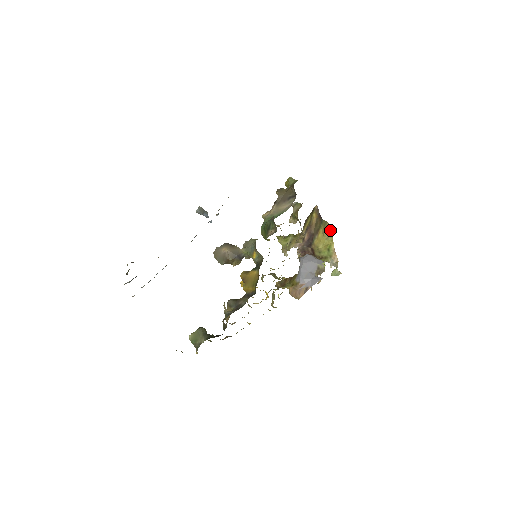
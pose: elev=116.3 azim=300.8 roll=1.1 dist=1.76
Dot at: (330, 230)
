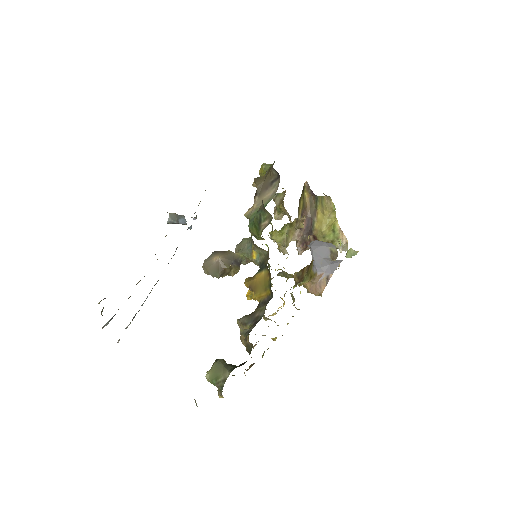
Dot at: (330, 204)
